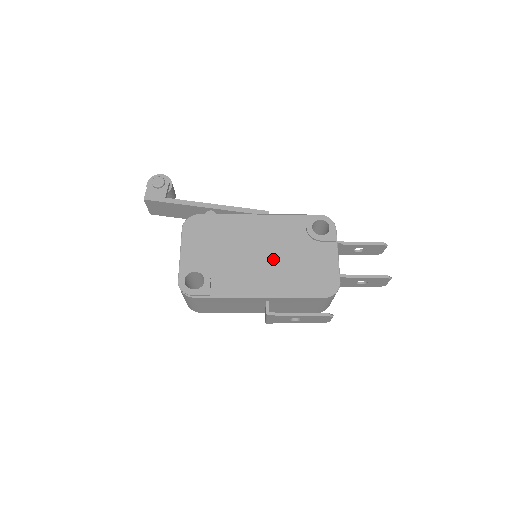
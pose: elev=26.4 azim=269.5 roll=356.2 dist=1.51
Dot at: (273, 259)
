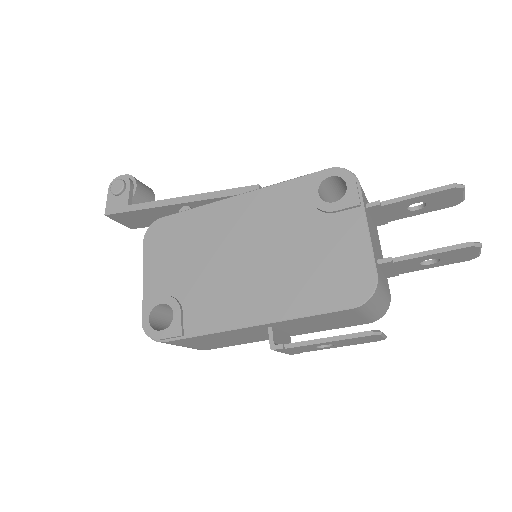
Dot at: (265, 260)
